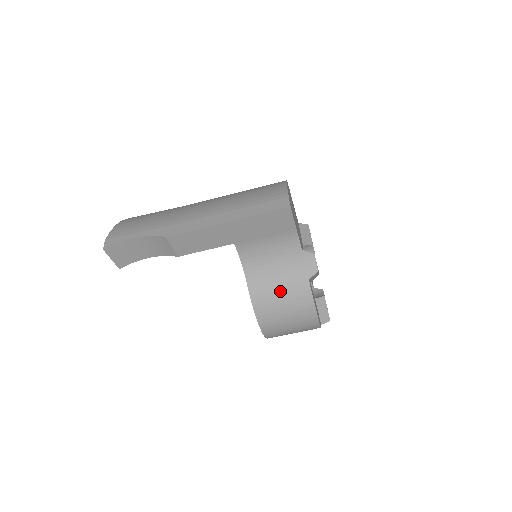
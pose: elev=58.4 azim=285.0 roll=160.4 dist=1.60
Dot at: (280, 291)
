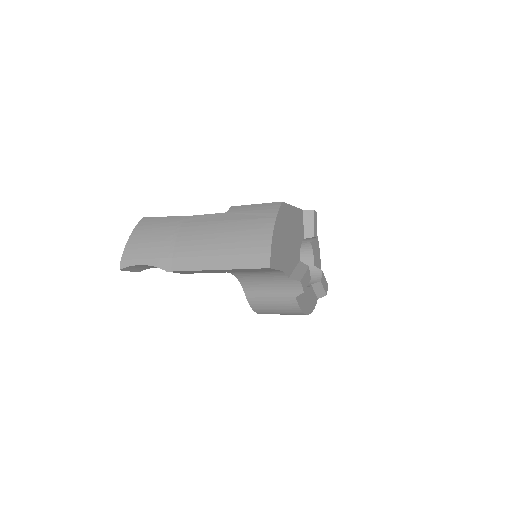
Dot at: (272, 300)
